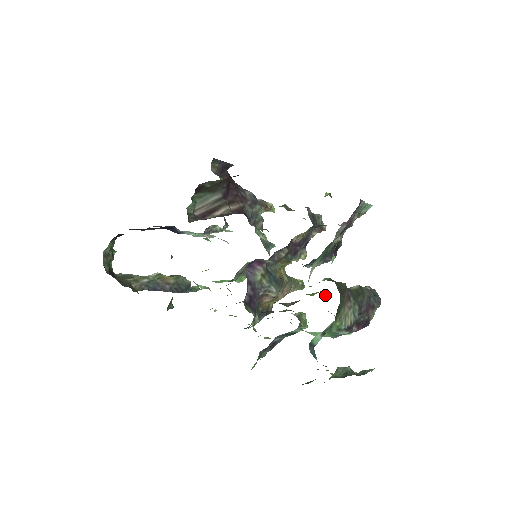
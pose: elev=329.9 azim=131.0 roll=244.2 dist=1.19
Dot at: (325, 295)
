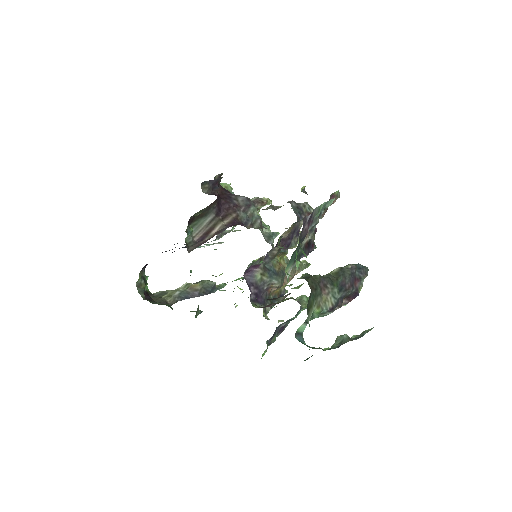
Dot at: occluded
